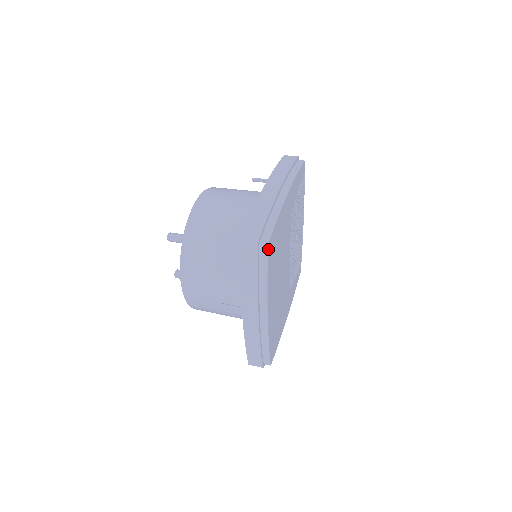
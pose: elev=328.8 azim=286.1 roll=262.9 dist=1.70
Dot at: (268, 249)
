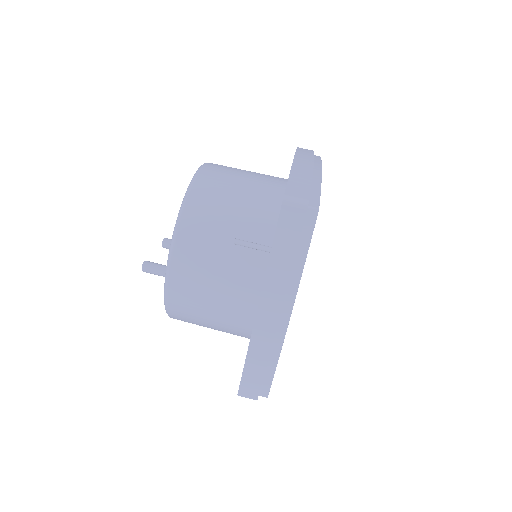
Dot at: occluded
